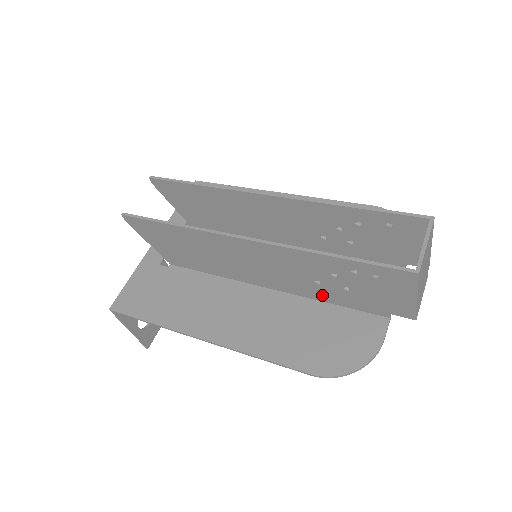
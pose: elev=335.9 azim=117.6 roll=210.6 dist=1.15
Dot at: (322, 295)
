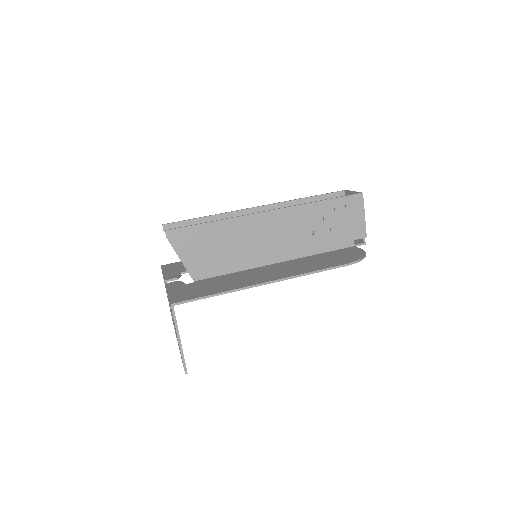
Dot at: (315, 247)
